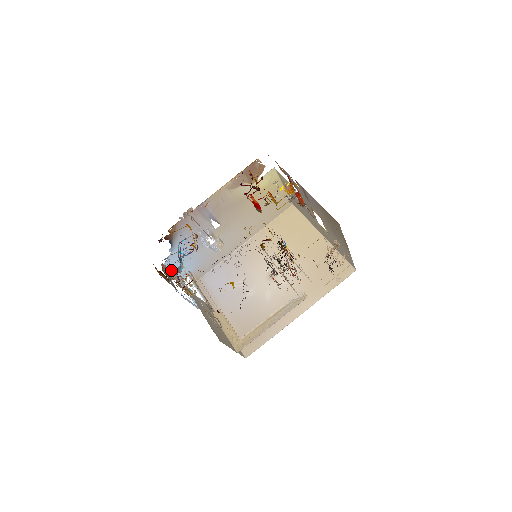
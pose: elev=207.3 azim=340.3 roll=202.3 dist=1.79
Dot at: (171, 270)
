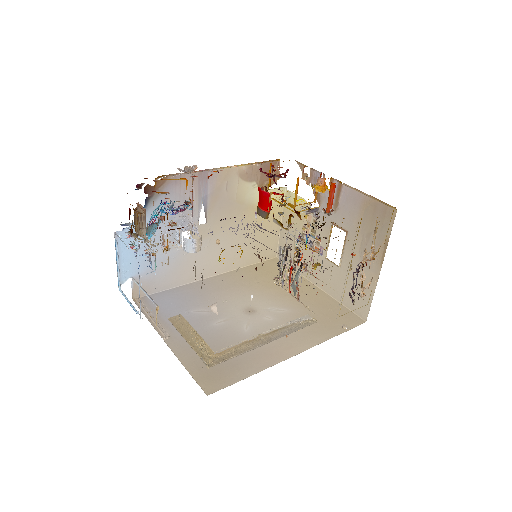
Dot at: (119, 252)
